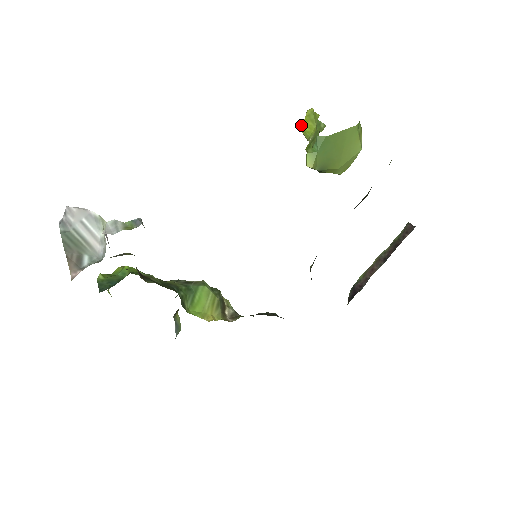
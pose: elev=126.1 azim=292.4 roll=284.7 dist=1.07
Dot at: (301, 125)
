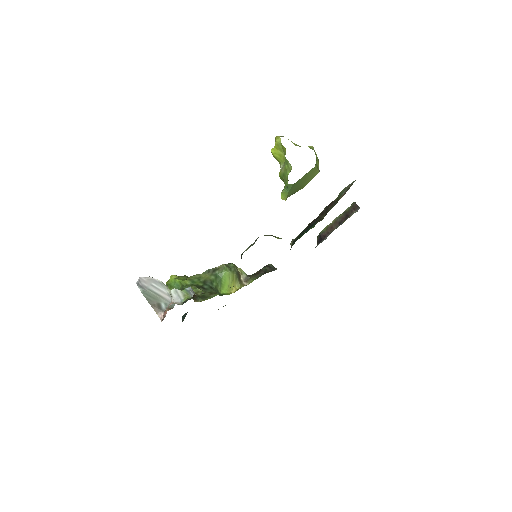
Dot at: (273, 152)
